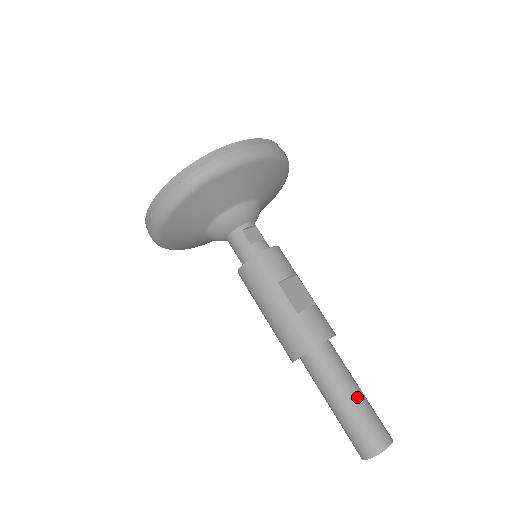
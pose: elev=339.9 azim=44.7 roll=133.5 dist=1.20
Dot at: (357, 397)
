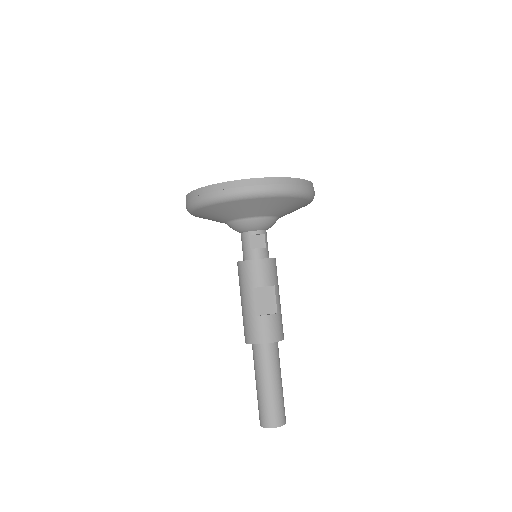
Dot at: (272, 388)
